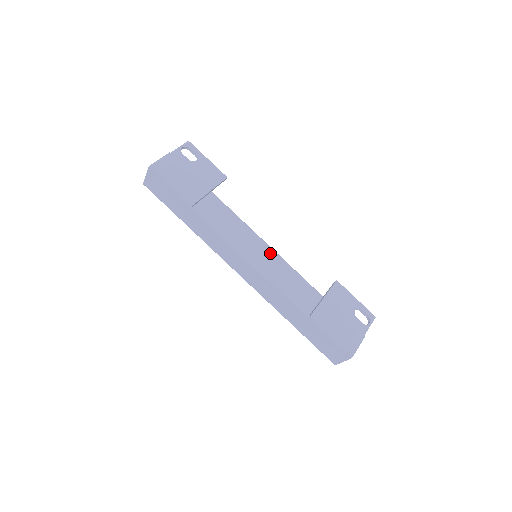
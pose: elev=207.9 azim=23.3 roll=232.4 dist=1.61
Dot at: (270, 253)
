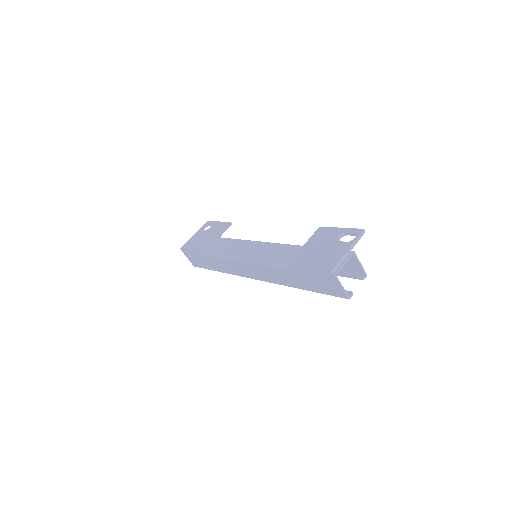
Dot at: (259, 245)
